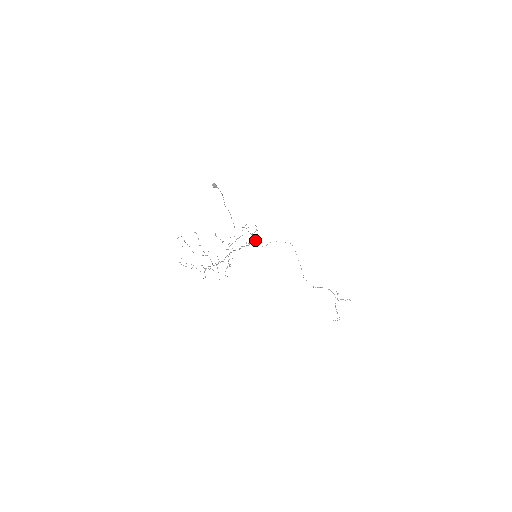
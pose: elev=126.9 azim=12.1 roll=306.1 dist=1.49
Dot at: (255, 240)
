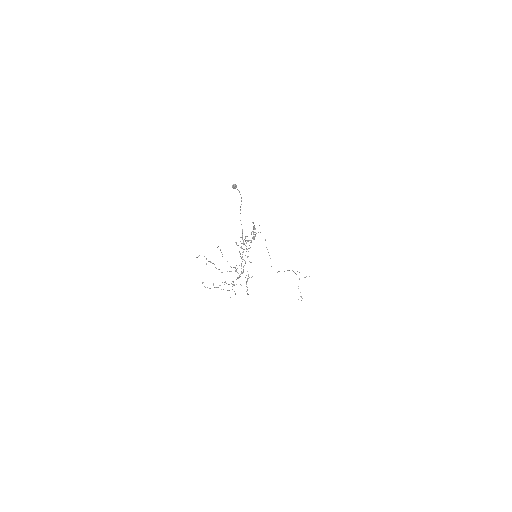
Dot at: (254, 239)
